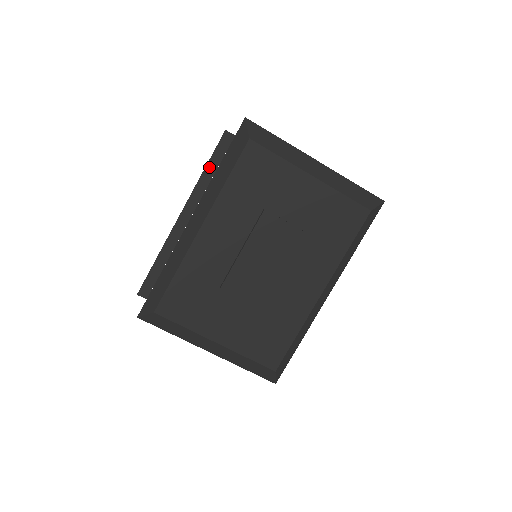
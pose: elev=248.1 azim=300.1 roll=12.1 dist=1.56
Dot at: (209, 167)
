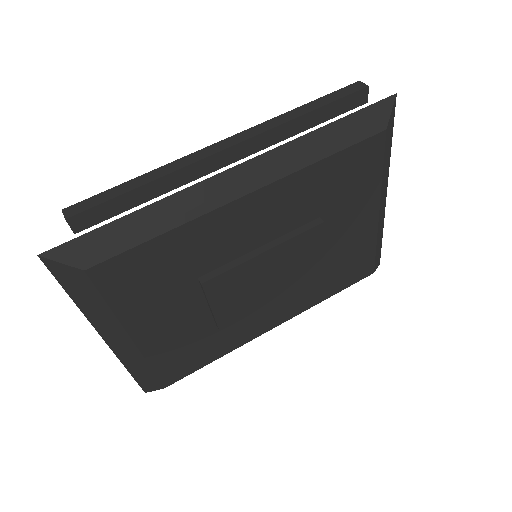
Dot at: (314, 115)
